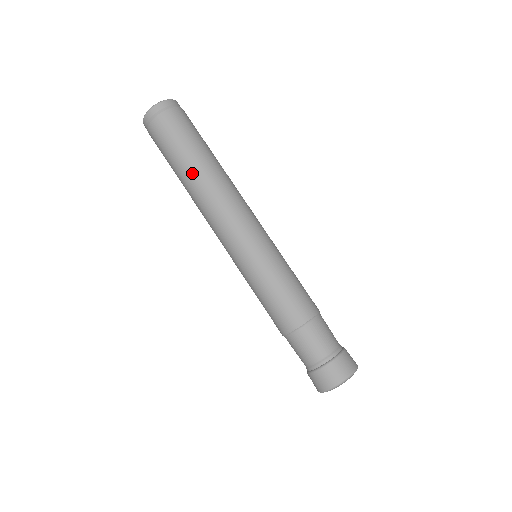
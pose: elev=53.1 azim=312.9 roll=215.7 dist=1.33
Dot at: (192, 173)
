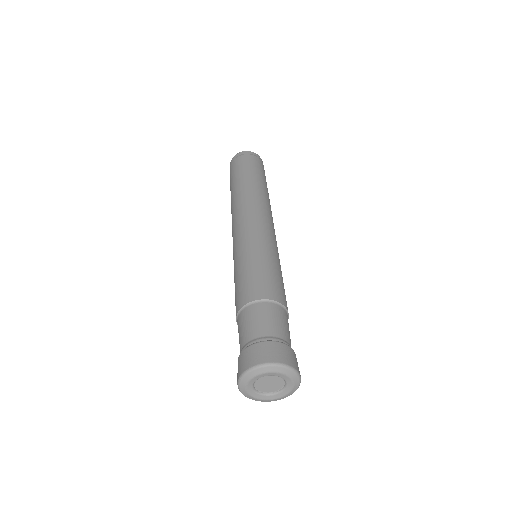
Dot at: (250, 183)
